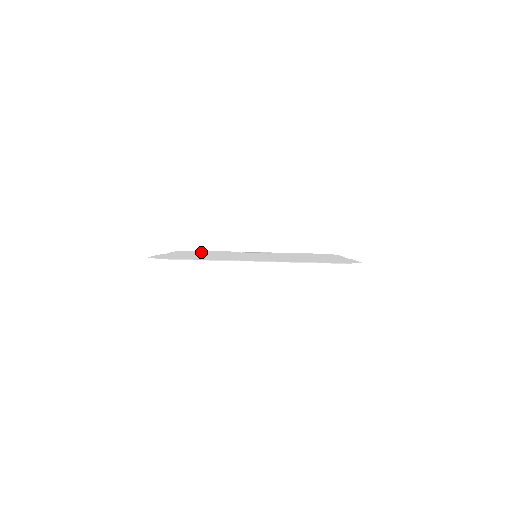
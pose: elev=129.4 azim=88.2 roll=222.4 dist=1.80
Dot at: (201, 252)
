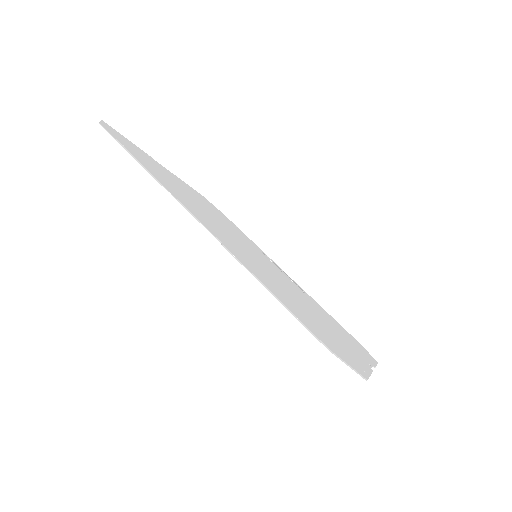
Dot at: occluded
